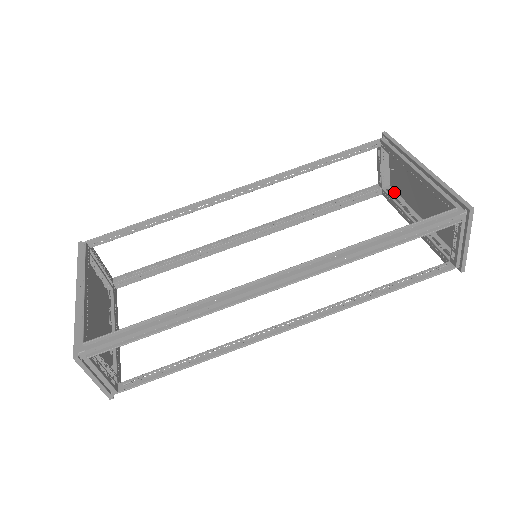
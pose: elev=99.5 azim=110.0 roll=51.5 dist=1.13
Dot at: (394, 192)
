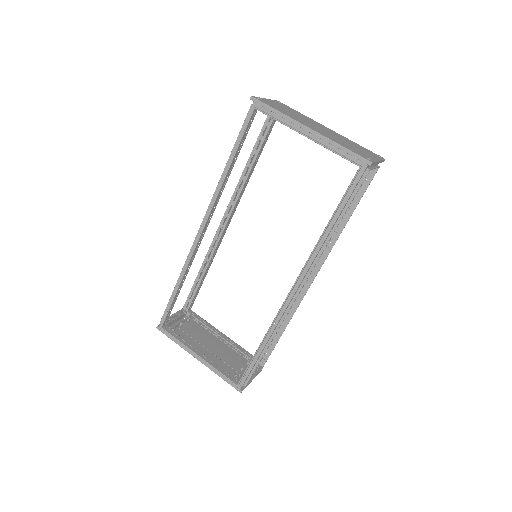
Dot at: occluded
